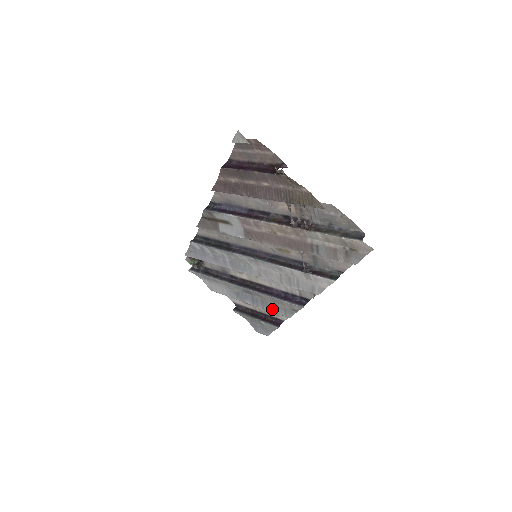
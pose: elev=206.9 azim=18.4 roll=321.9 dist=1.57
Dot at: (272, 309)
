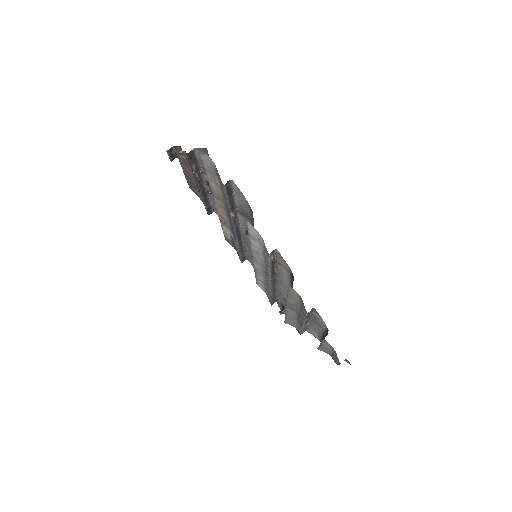
Dot at: (303, 314)
